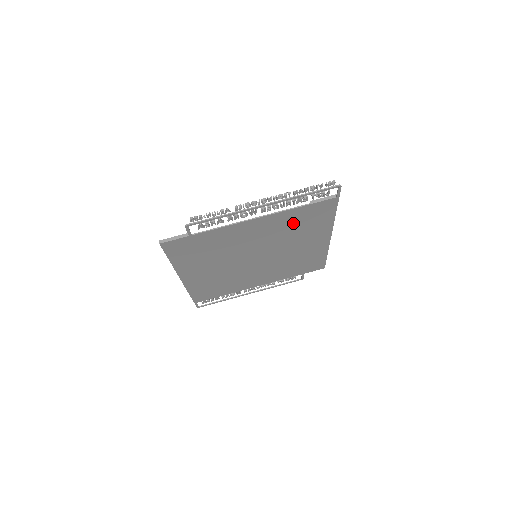
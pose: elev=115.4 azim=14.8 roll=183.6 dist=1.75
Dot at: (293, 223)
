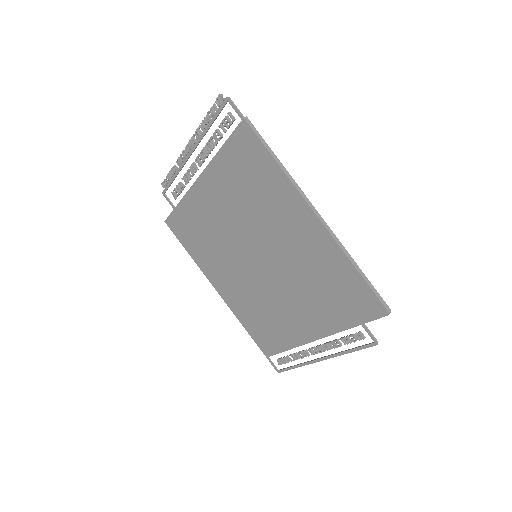
Dot at: (240, 182)
